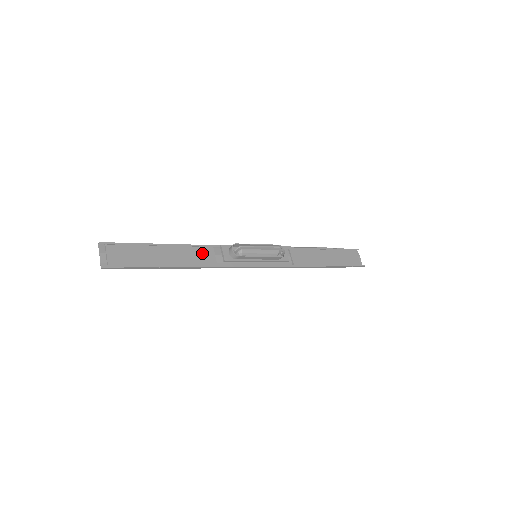
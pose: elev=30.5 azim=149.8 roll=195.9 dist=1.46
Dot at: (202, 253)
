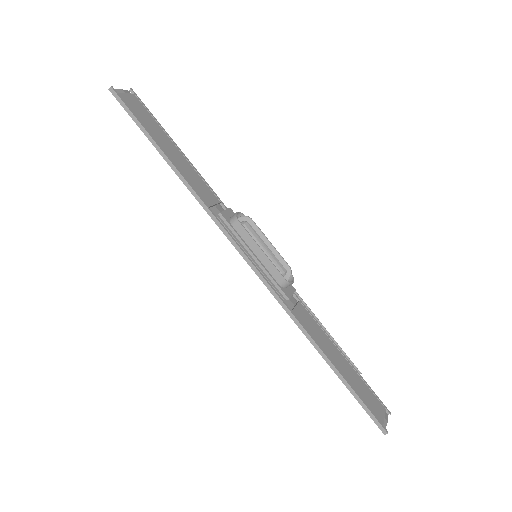
Dot at: (205, 189)
